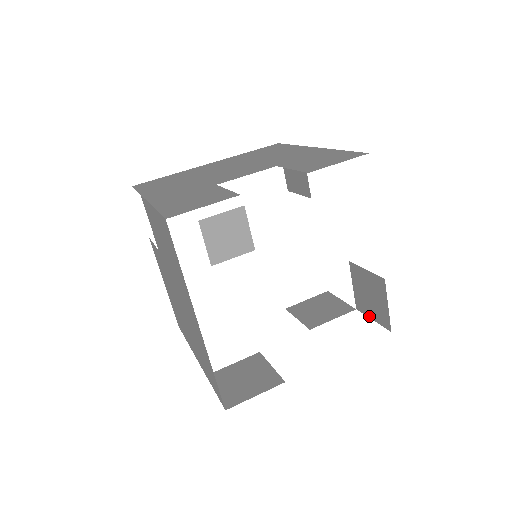
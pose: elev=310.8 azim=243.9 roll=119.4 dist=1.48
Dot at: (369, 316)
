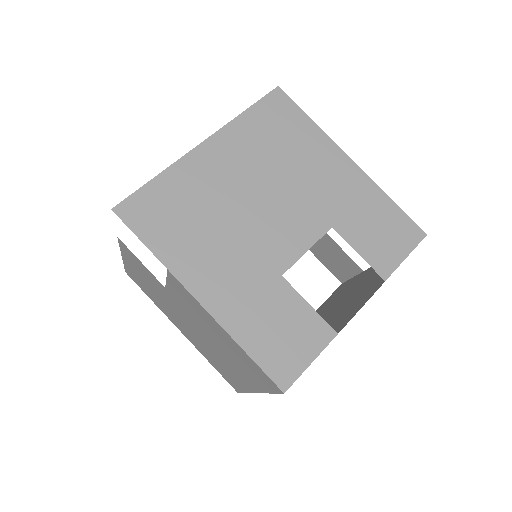
Dot at: (322, 262)
